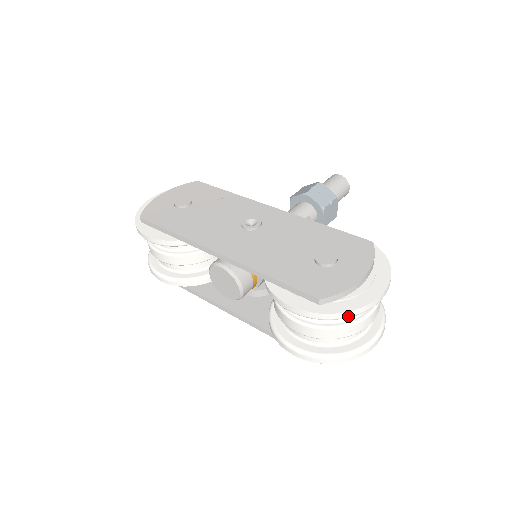
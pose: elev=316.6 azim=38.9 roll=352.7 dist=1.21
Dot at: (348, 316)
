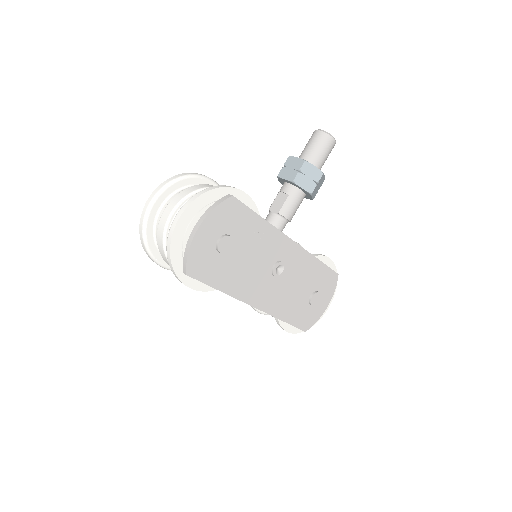
Dot at: occluded
